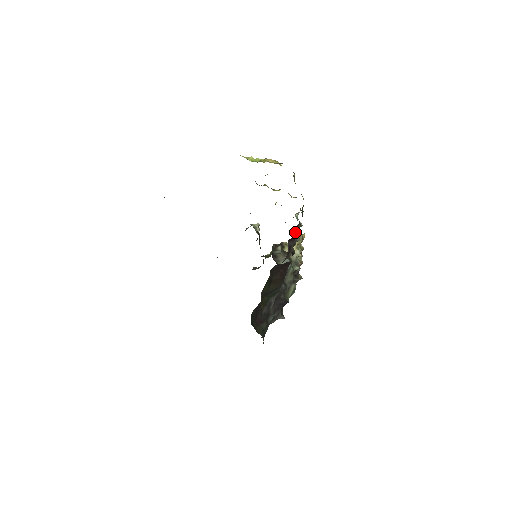
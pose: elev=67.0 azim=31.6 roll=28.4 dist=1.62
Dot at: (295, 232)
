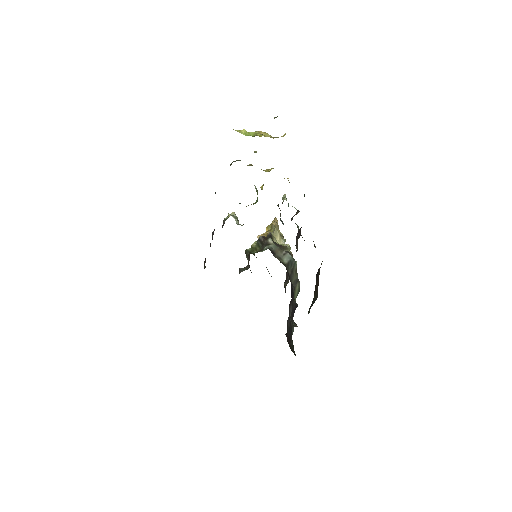
Dot at: (291, 220)
